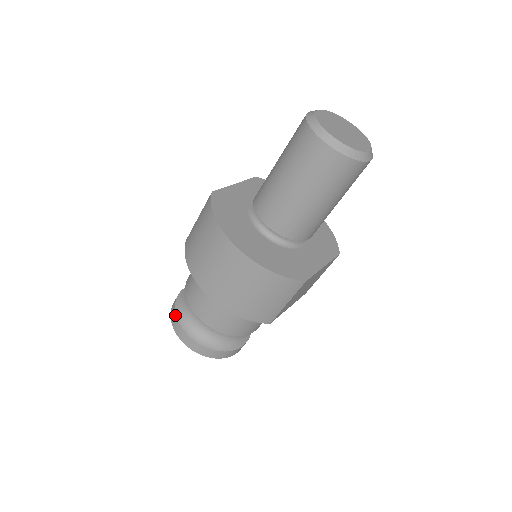
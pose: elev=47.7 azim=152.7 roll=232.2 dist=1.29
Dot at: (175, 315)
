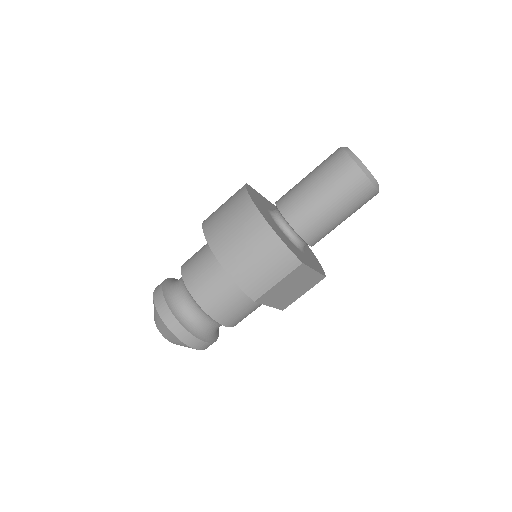
Dot at: (161, 288)
